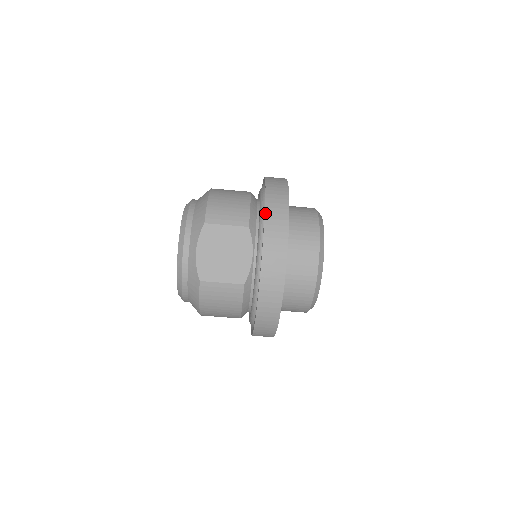
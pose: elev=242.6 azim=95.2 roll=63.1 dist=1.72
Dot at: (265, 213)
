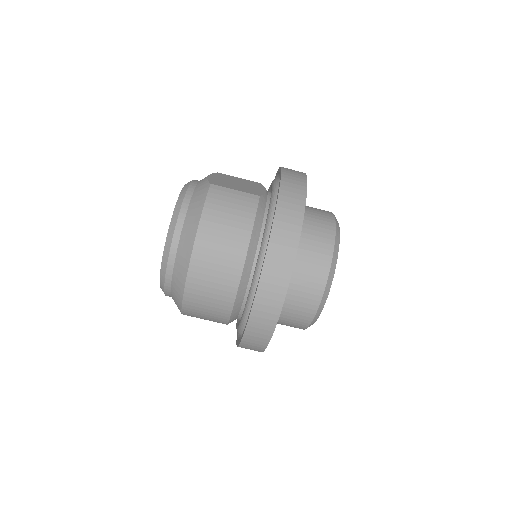
Dot at: occluded
